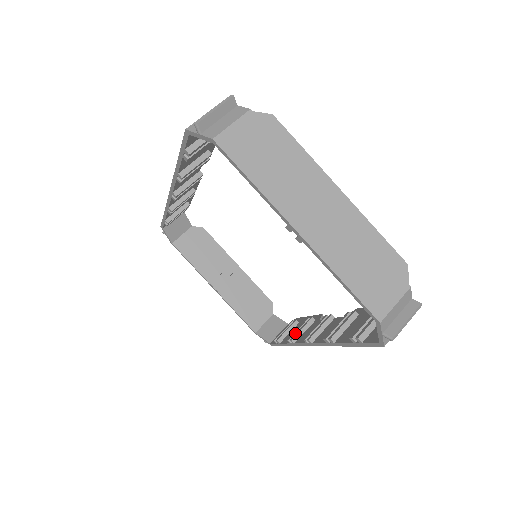
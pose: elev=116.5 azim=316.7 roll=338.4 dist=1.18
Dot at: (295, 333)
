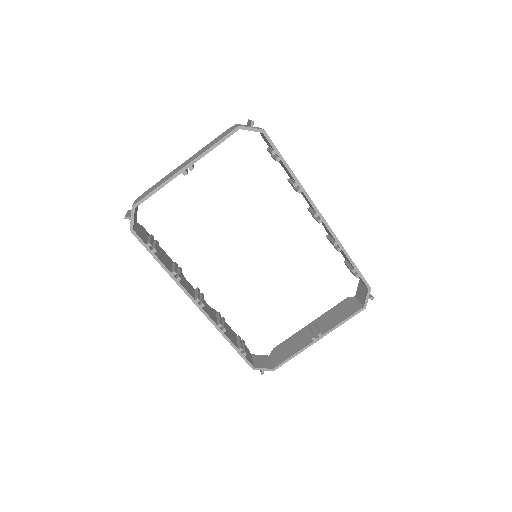
Dot at: (335, 247)
